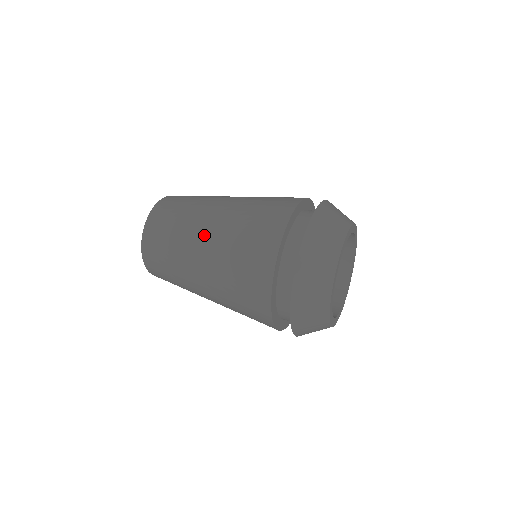
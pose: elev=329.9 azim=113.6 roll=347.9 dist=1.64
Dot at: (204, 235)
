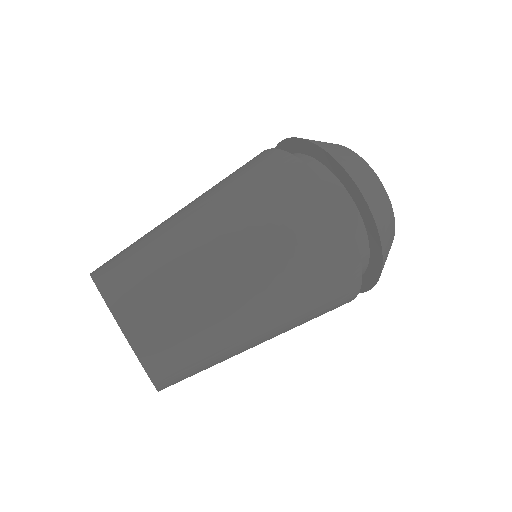
Dot at: (247, 293)
